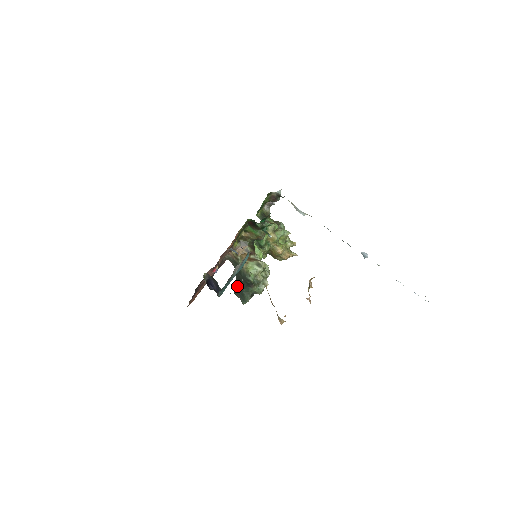
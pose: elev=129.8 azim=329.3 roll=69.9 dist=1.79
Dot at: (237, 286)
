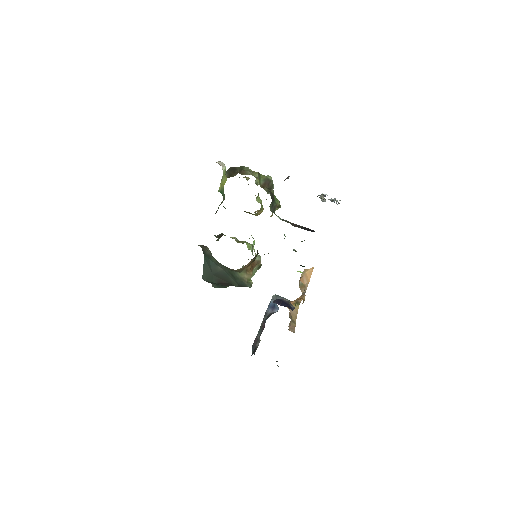
Dot at: (219, 283)
